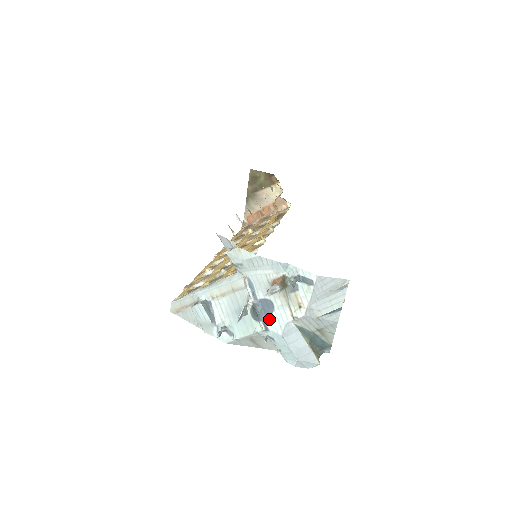
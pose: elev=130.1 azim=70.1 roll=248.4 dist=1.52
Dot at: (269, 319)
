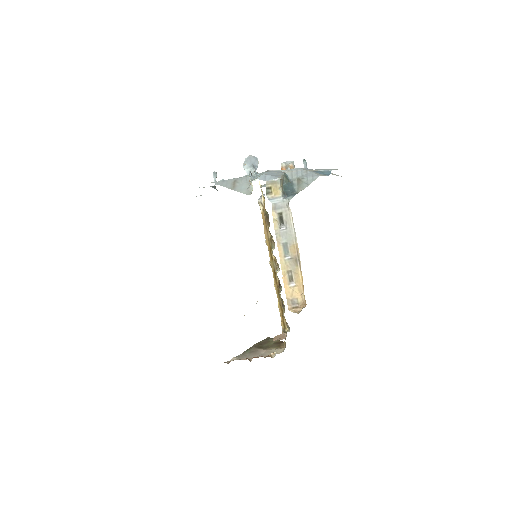
Dot at: occluded
